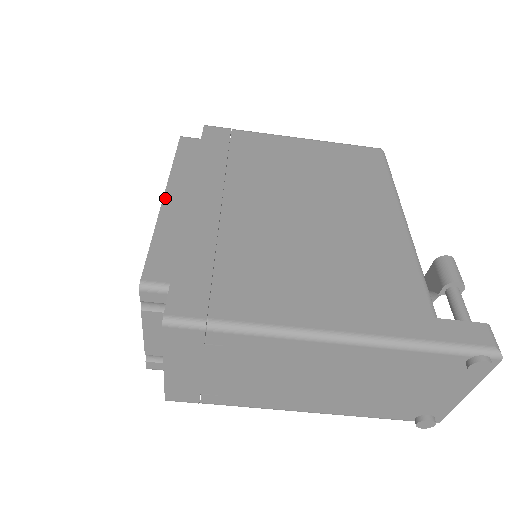
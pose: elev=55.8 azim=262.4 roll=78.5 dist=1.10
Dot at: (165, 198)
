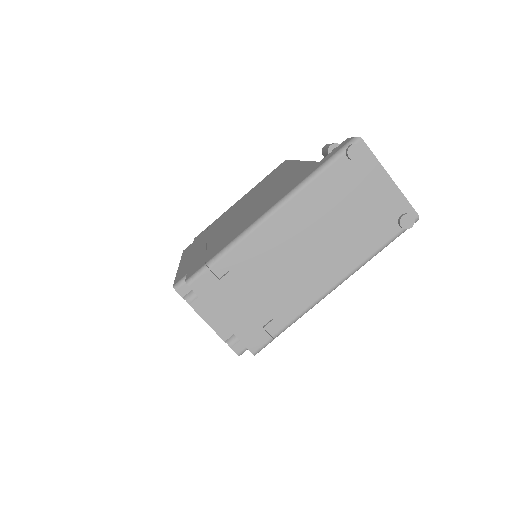
Dot at: (179, 265)
